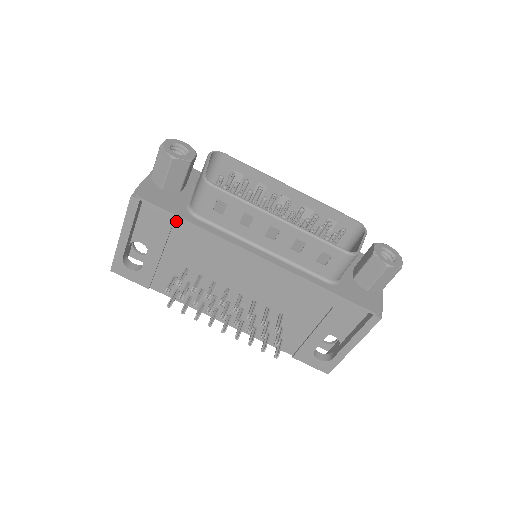
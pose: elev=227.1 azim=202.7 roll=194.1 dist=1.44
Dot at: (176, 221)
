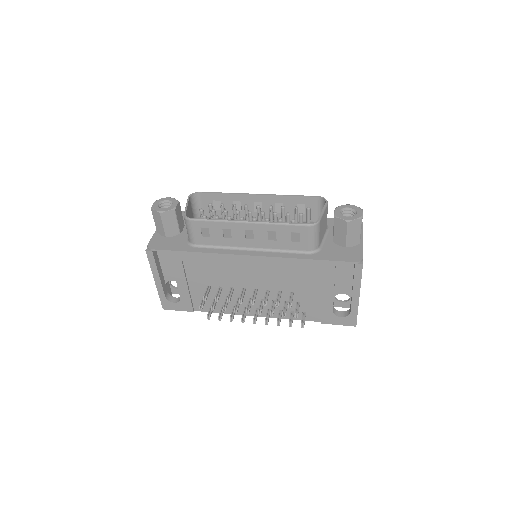
Dot at: (182, 255)
